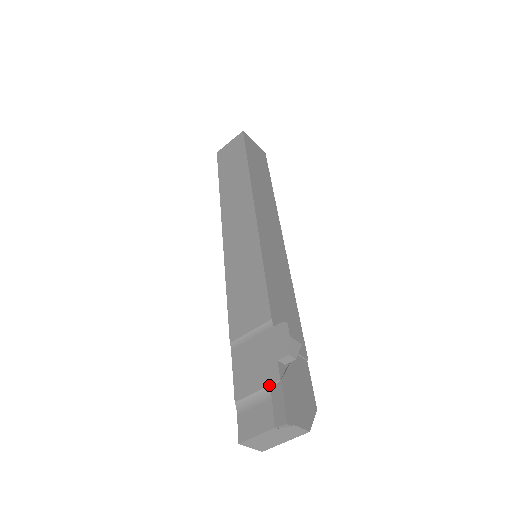
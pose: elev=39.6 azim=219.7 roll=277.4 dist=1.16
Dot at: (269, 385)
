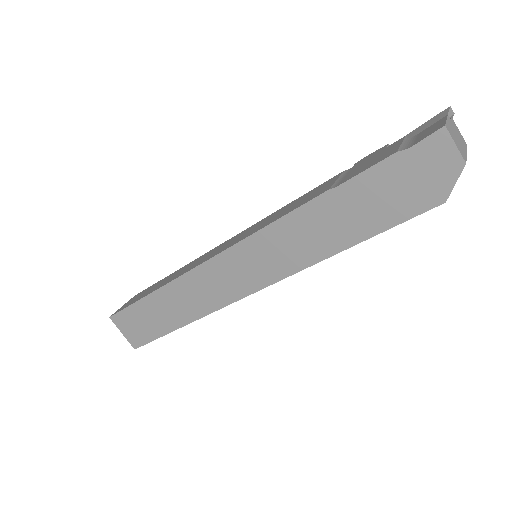
Dot at: (404, 139)
